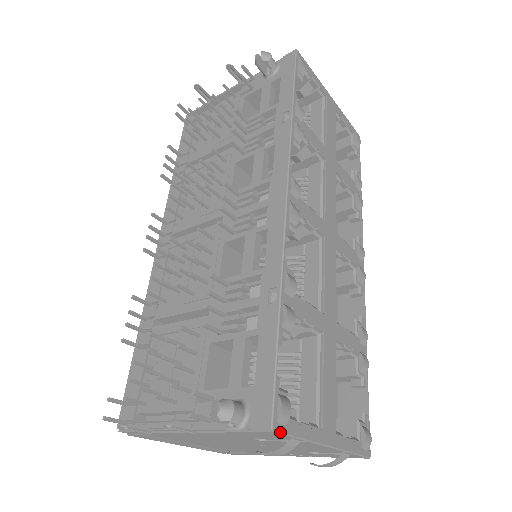
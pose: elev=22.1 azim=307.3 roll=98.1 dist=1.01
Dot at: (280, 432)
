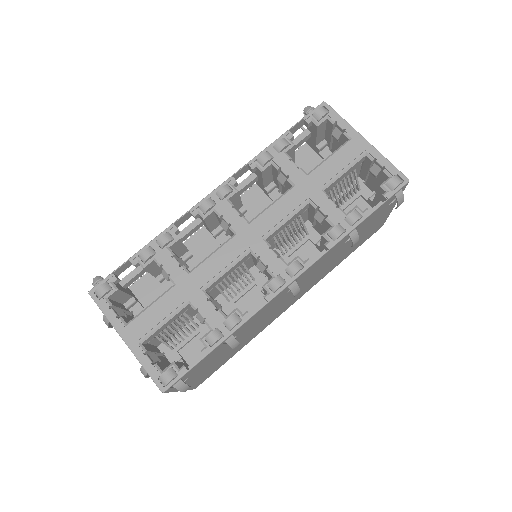
Dot at: (92, 298)
